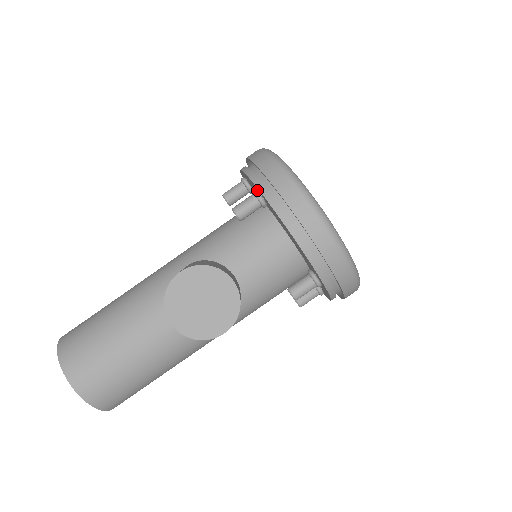
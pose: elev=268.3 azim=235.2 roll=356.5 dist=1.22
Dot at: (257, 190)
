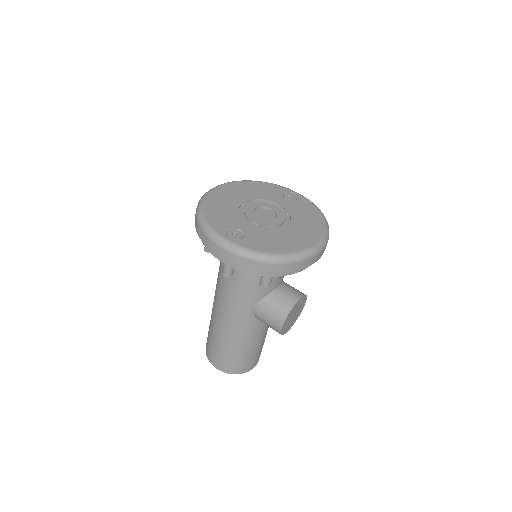
Dot at: occluded
